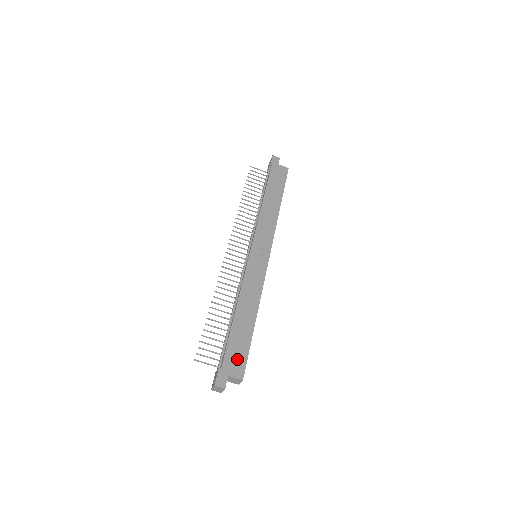
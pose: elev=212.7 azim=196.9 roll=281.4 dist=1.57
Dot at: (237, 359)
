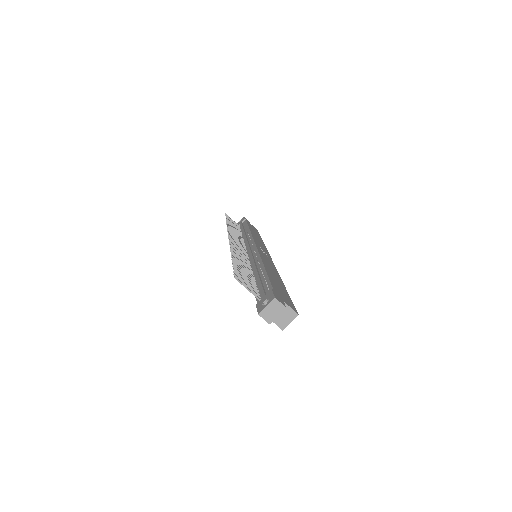
Dot at: (284, 296)
